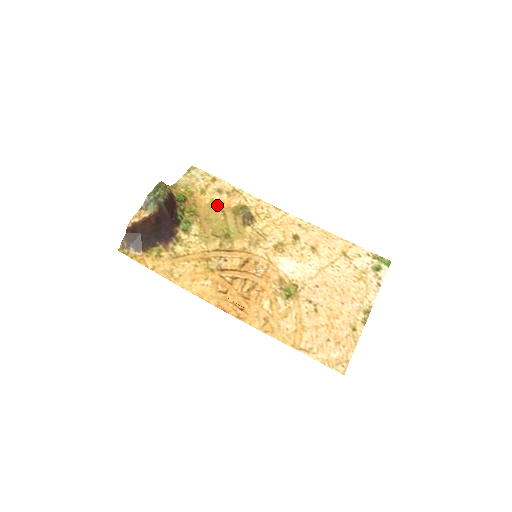
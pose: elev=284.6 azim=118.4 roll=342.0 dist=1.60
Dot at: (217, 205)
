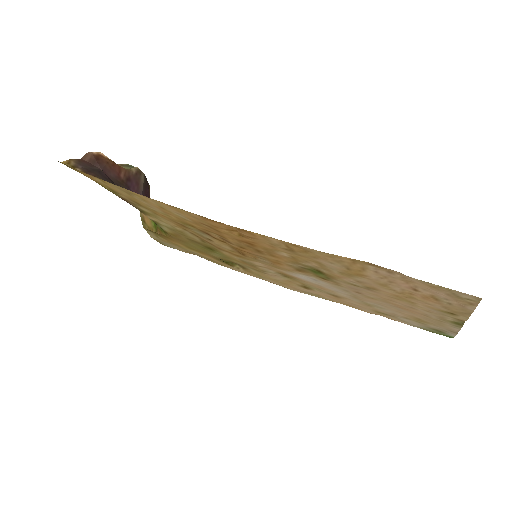
Dot at: (194, 250)
